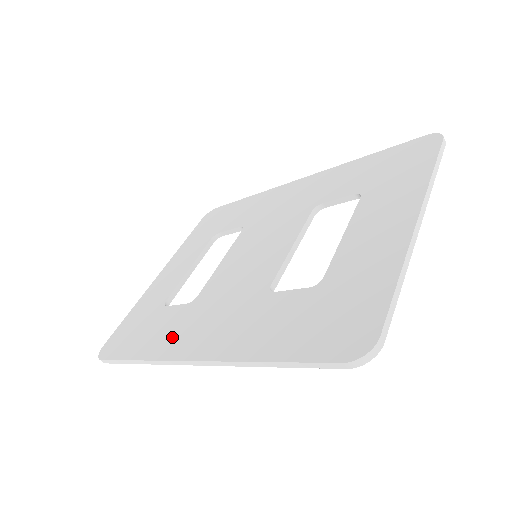
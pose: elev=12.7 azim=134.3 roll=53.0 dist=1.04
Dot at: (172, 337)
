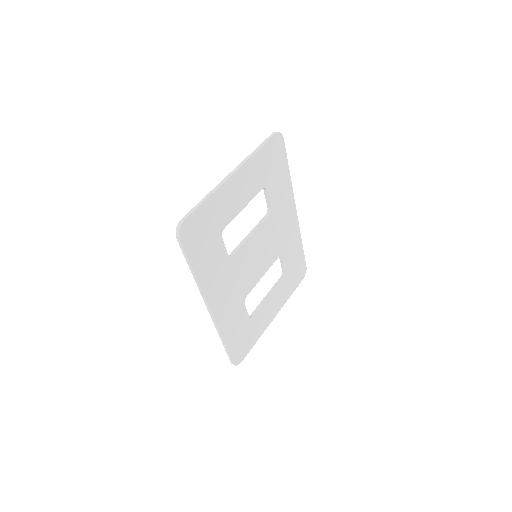
Dot at: occluded
